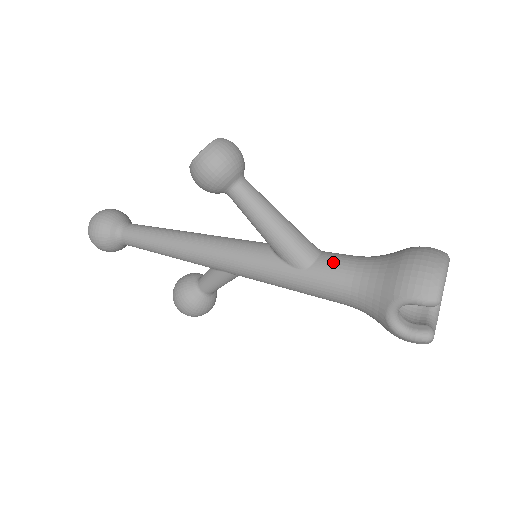
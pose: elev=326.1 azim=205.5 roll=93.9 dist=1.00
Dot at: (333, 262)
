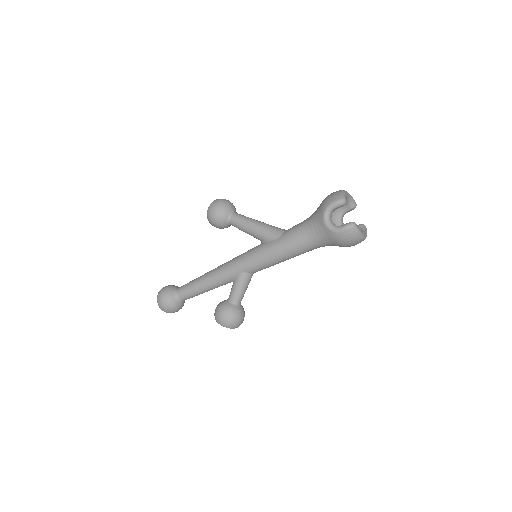
Dot at: (294, 226)
